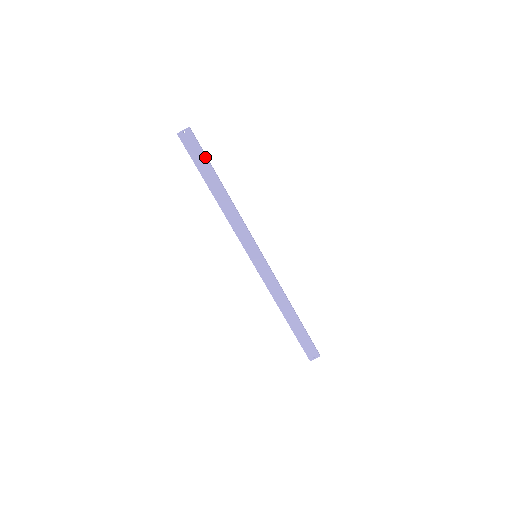
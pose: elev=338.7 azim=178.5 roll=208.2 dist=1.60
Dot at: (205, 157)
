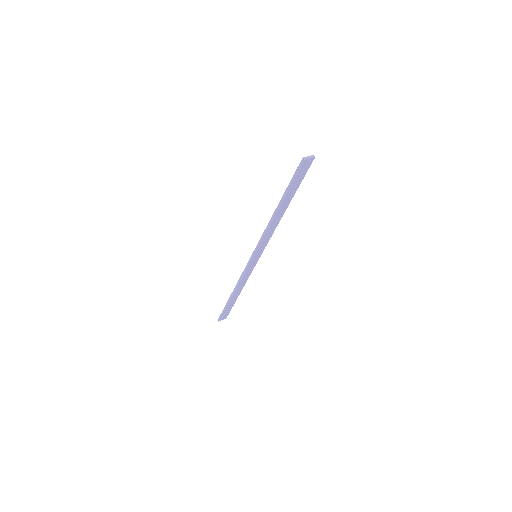
Dot at: (300, 183)
